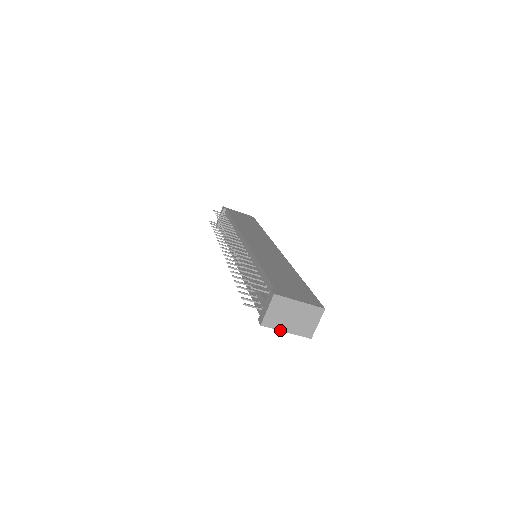
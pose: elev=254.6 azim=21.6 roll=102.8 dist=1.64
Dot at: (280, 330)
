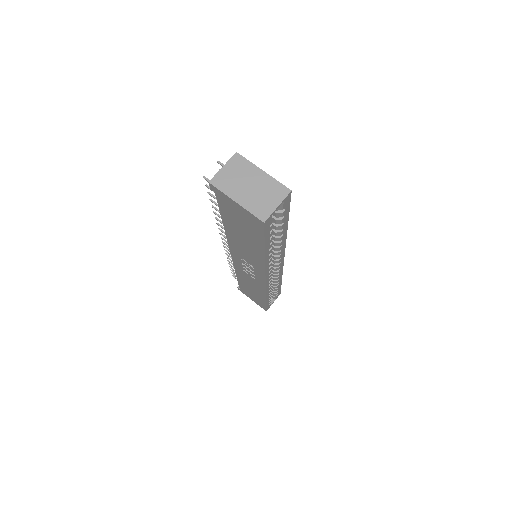
Dot at: (229, 197)
